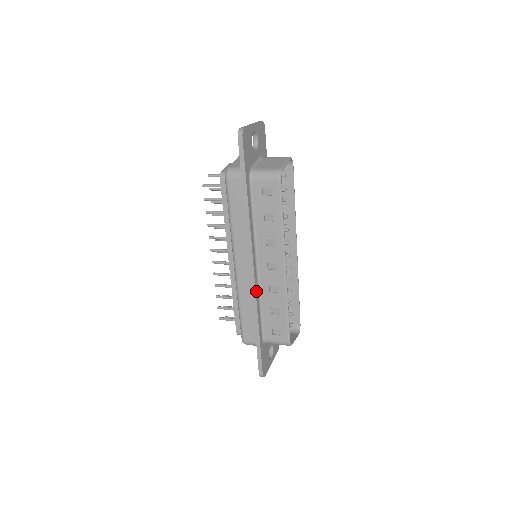
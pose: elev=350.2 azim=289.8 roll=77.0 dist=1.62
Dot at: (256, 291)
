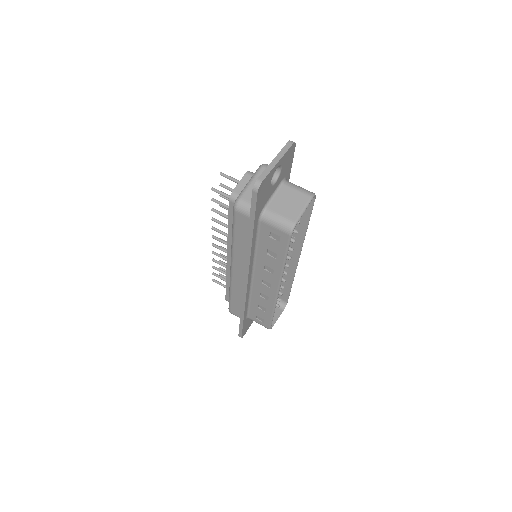
Dot at: (247, 294)
